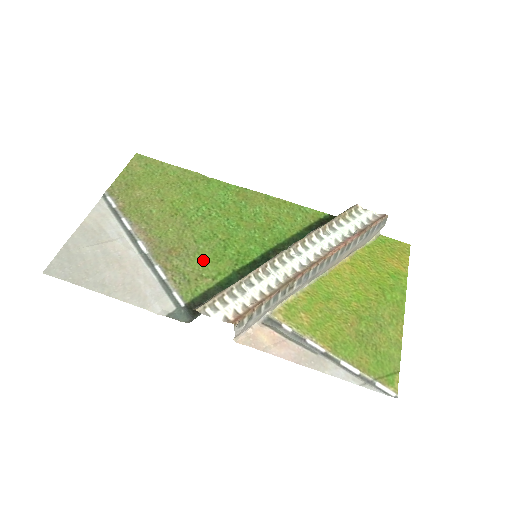
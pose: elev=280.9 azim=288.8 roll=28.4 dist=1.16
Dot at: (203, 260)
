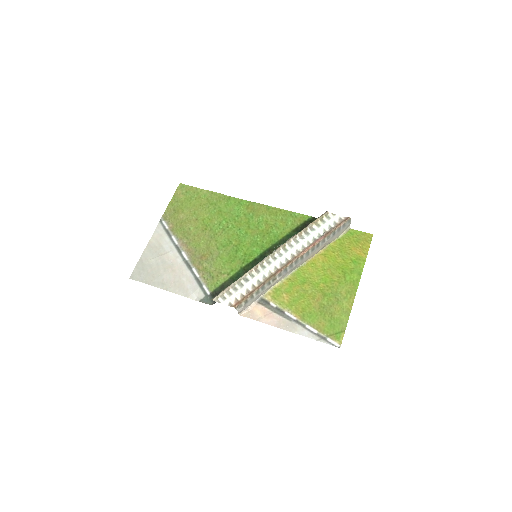
Dot at: (222, 262)
